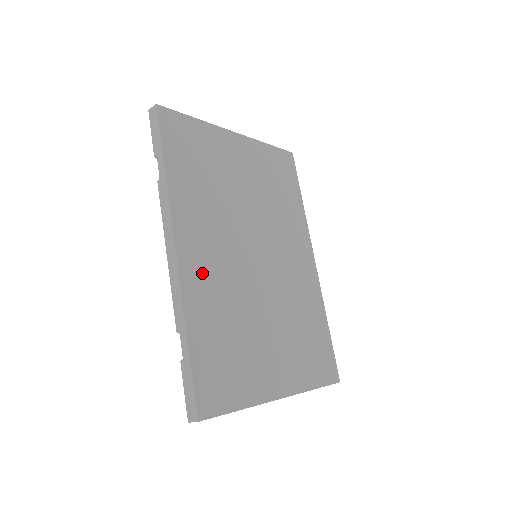
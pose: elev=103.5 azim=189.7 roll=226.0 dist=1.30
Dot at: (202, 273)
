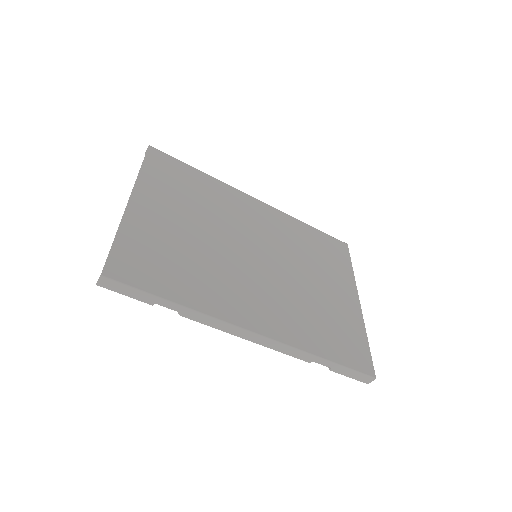
Dot at: (274, 318)
